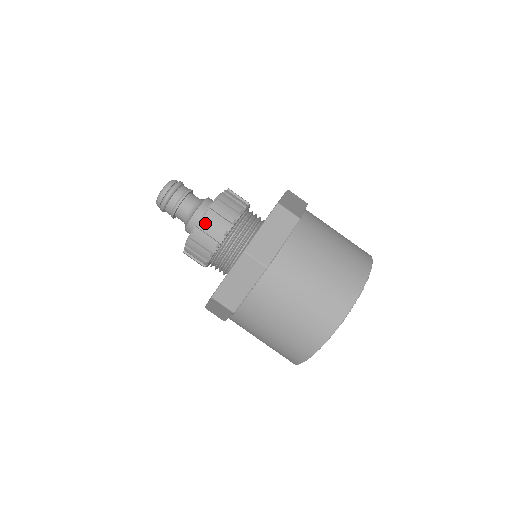
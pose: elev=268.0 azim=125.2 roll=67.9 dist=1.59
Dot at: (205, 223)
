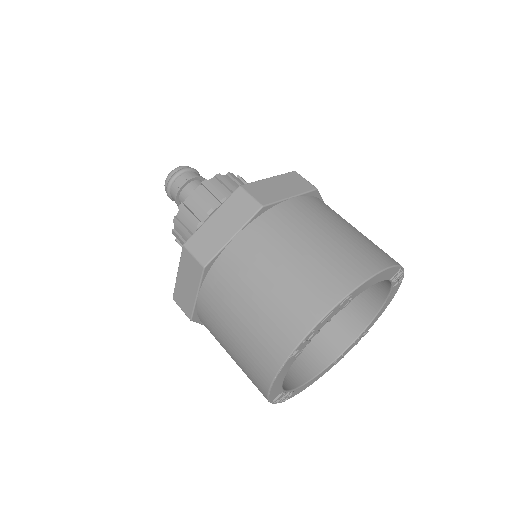
Dot at: (183, 212)
